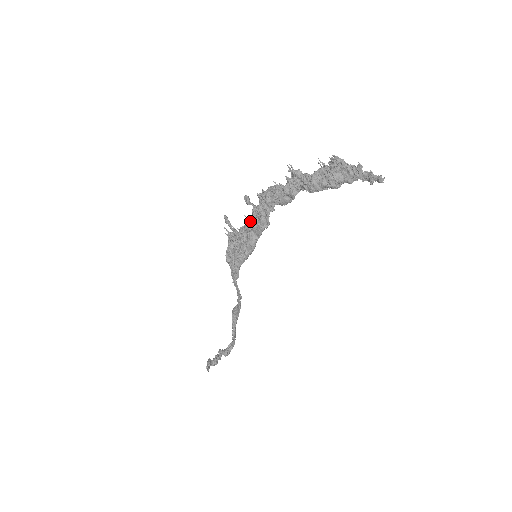
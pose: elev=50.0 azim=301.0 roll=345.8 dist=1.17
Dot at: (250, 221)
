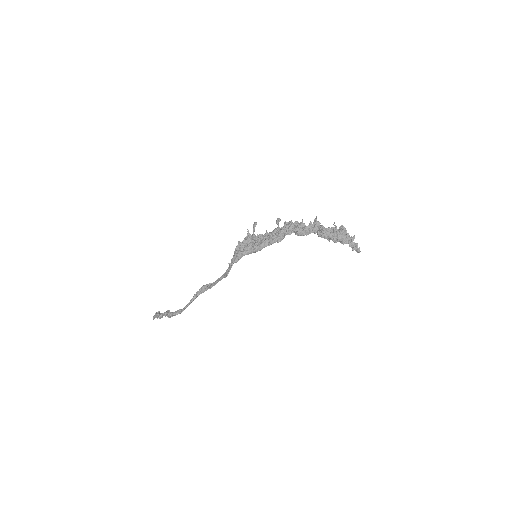
Dot at: (269, 234)
